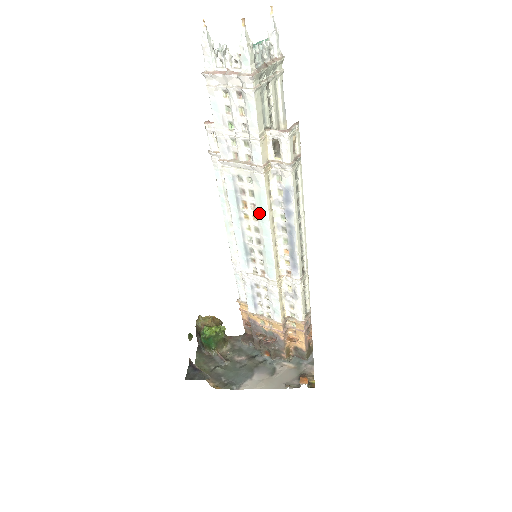
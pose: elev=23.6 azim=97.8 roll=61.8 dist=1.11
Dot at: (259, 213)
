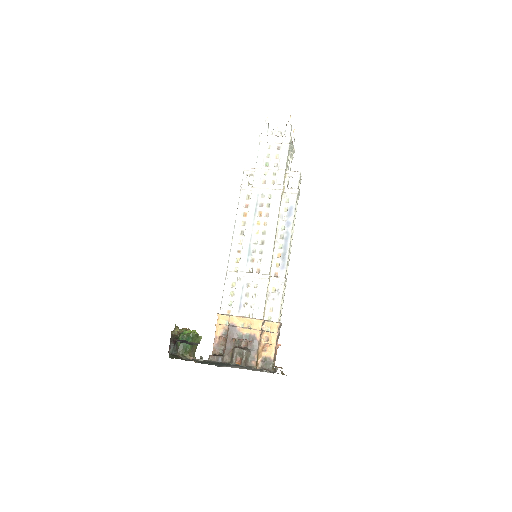
Dot at: (270, 218)
